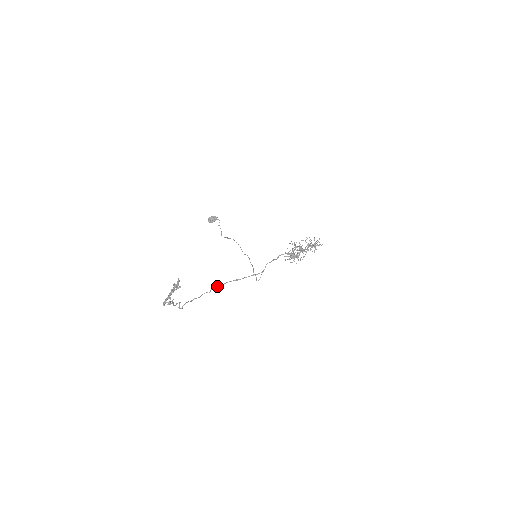
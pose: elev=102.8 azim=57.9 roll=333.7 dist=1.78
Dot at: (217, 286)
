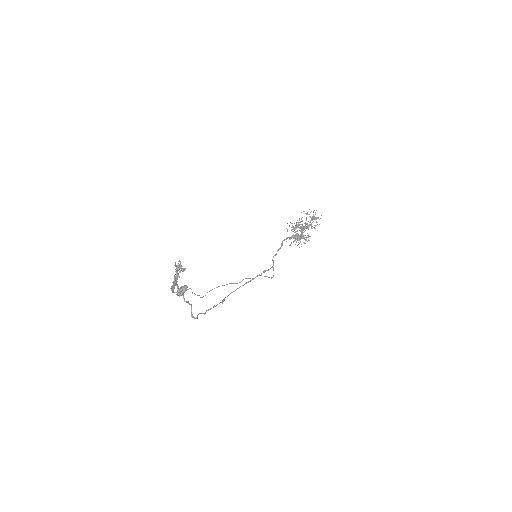
Dot at: occluded
